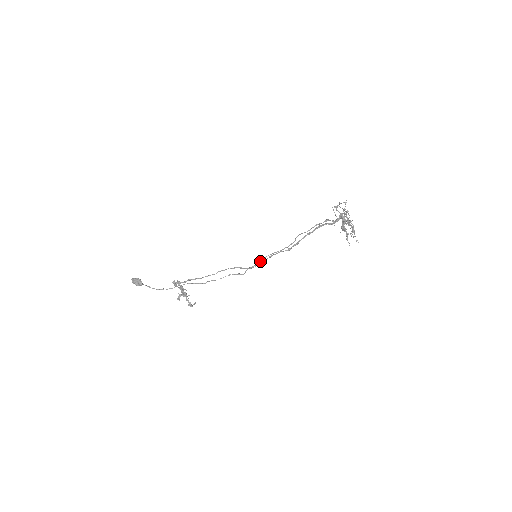
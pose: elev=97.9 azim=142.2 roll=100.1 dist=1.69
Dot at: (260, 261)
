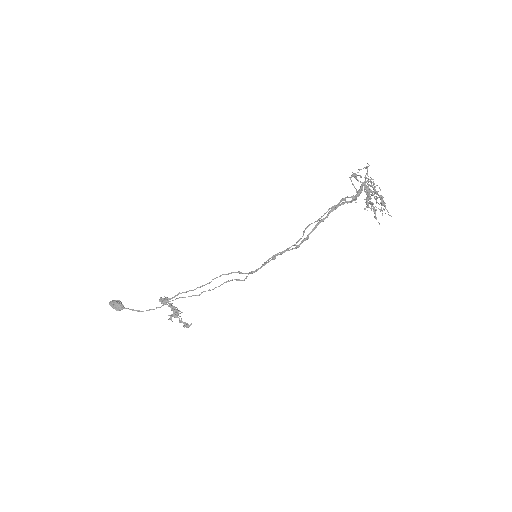
Dot at: (262, 265)
